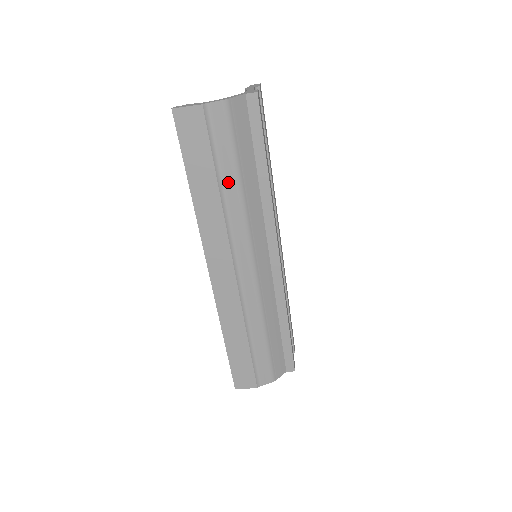
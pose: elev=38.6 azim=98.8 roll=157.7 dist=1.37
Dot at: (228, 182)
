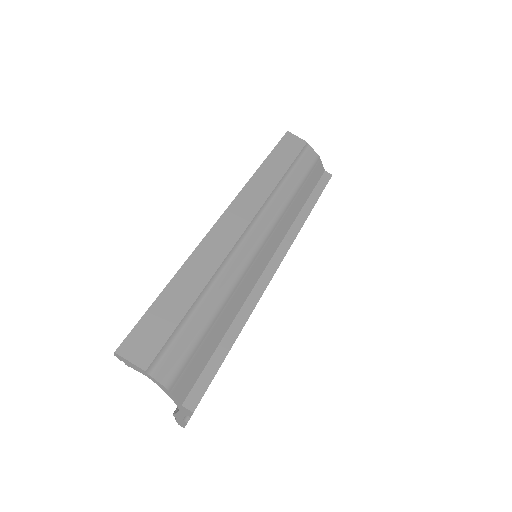
Dot at: (289, 183)
